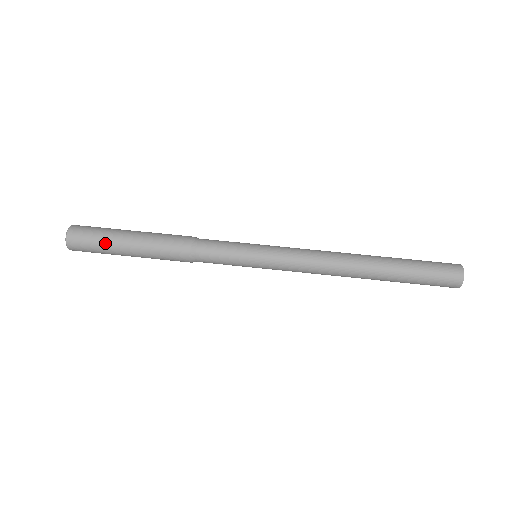
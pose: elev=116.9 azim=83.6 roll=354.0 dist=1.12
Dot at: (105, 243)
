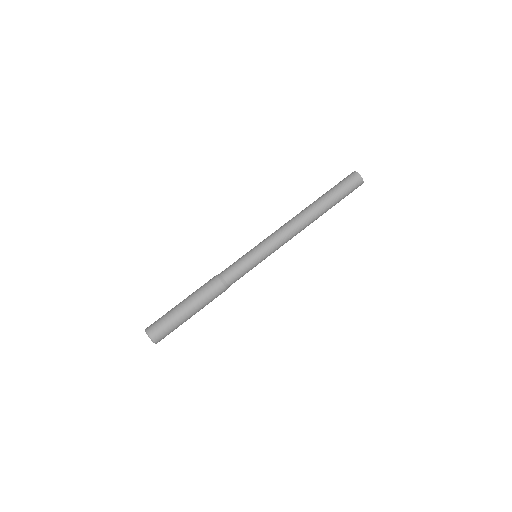
Dot at: (176, 323)
